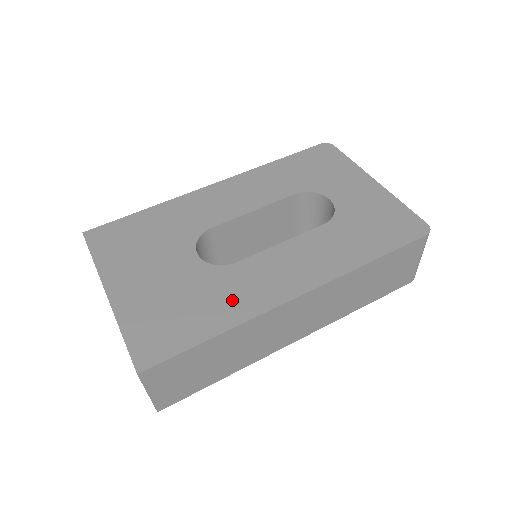
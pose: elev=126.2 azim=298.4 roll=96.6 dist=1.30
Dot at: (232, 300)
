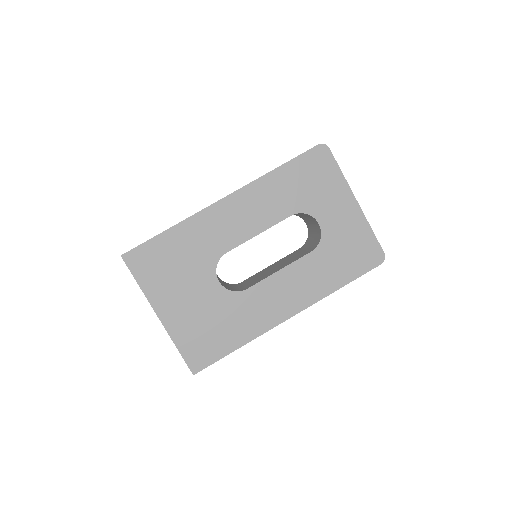
Dot at: (246, 322)
